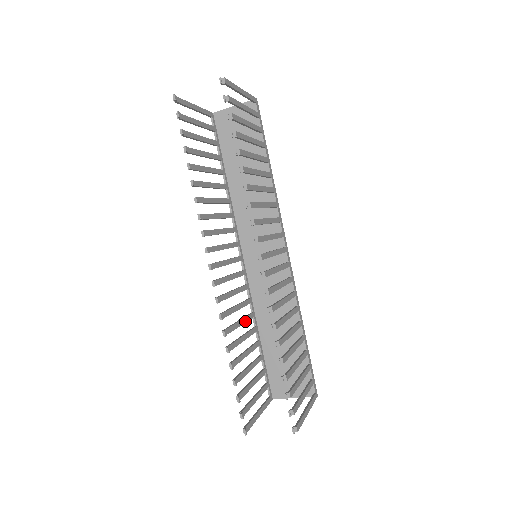
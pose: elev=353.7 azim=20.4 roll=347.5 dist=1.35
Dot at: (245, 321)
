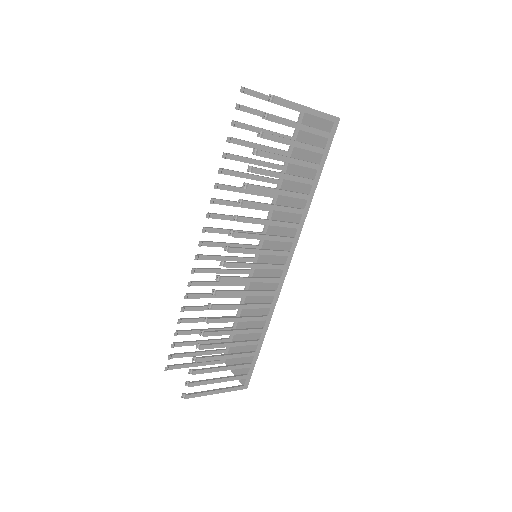
Dot at: (226, 297)
